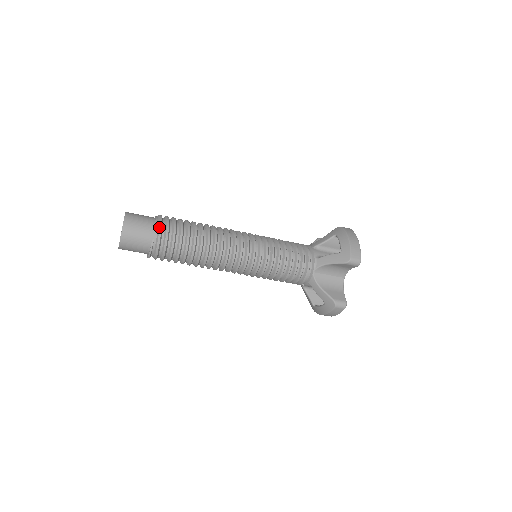
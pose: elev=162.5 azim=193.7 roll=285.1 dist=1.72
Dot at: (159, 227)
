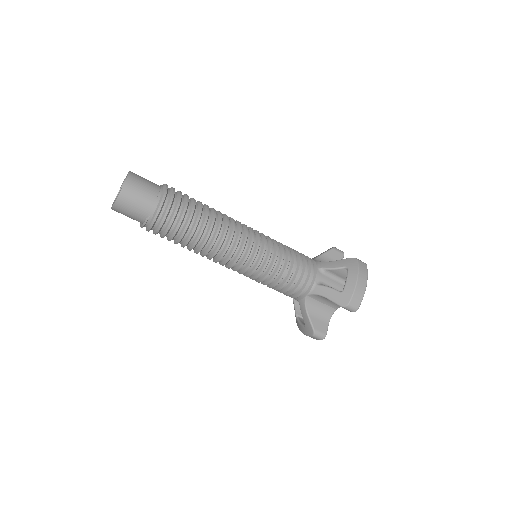
Dot at: (159, 206)
